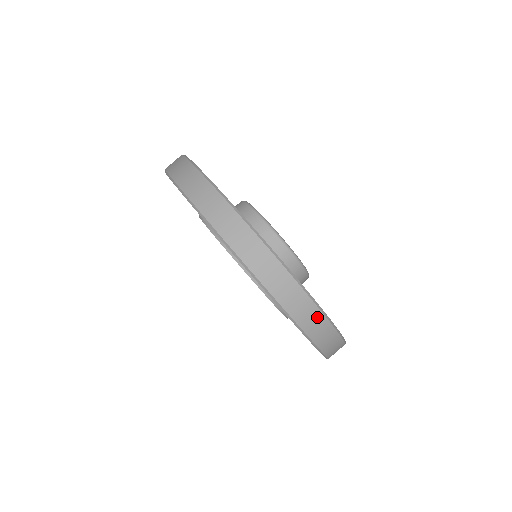
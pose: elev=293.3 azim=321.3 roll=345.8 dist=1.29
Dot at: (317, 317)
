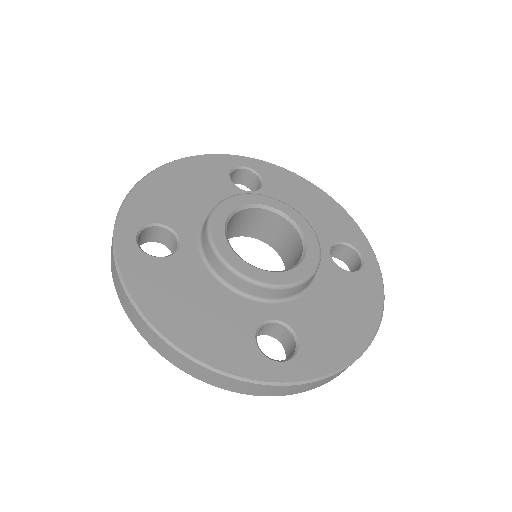
Dot at: (300, 387)
